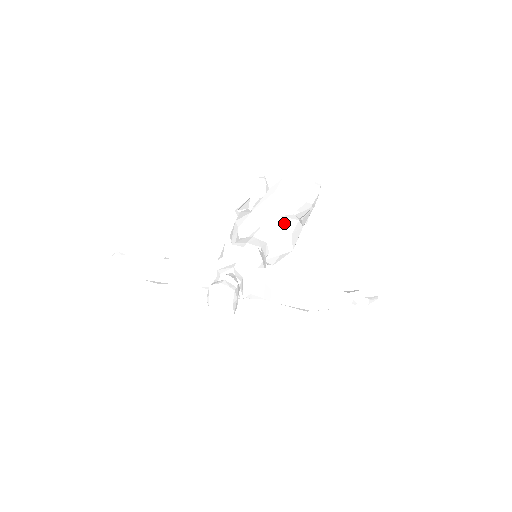
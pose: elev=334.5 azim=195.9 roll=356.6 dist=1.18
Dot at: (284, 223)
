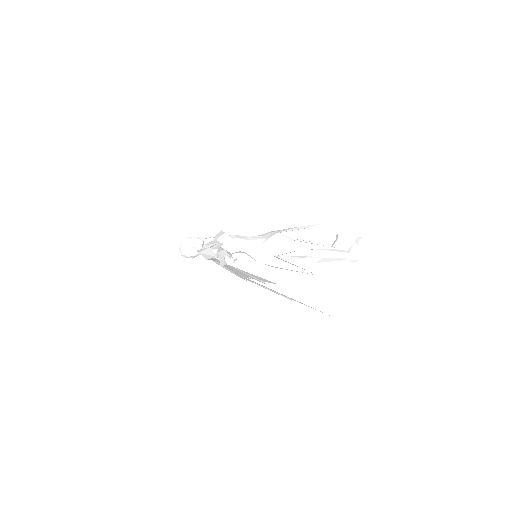
Dot at: (277, 238)
